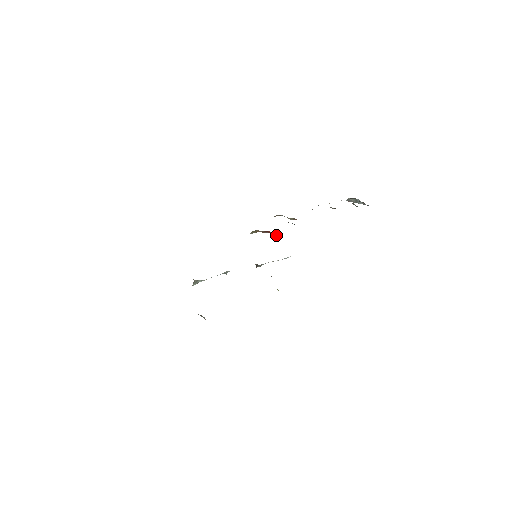
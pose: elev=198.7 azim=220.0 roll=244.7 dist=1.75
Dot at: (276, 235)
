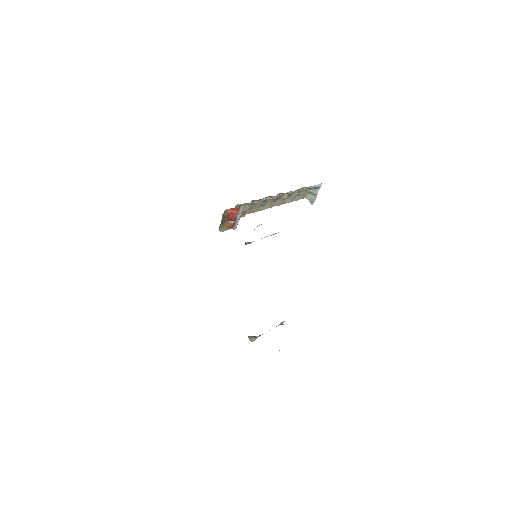
Dot at: (235, 212)
